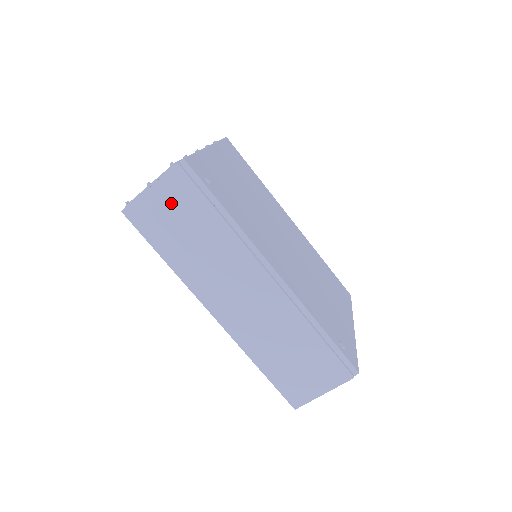
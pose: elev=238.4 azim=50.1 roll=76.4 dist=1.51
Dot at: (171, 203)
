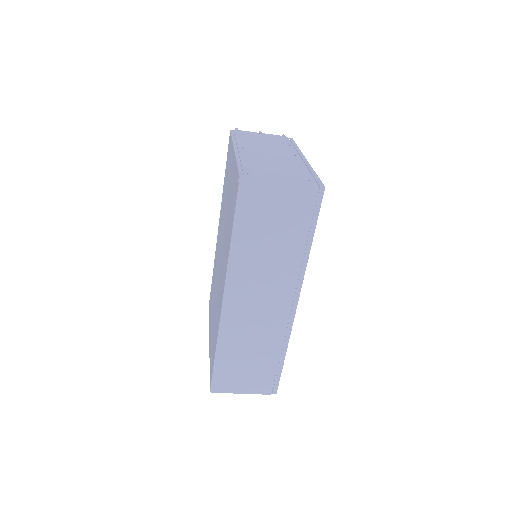
Dot at: (284, 206)
